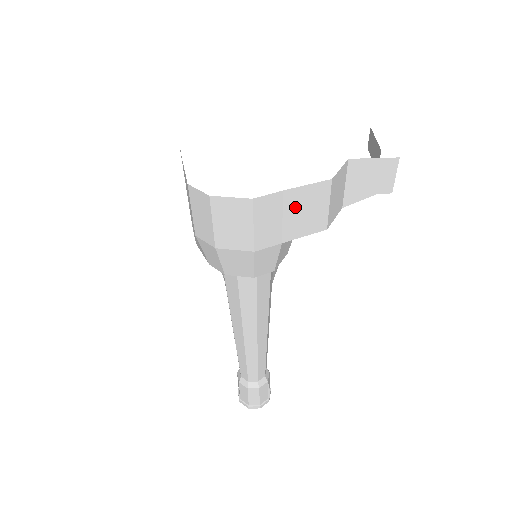
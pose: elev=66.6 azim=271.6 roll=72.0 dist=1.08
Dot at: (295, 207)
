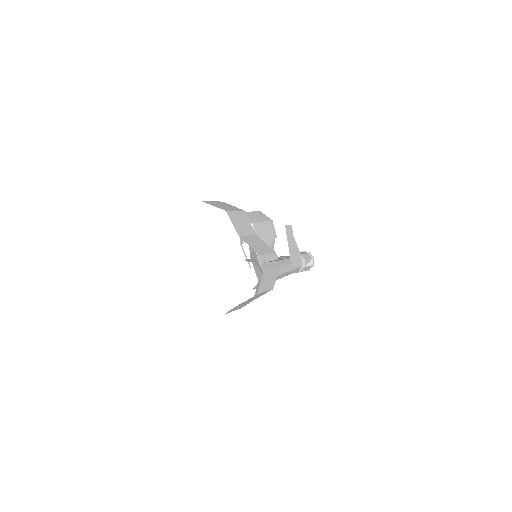
Dot at: occluded
